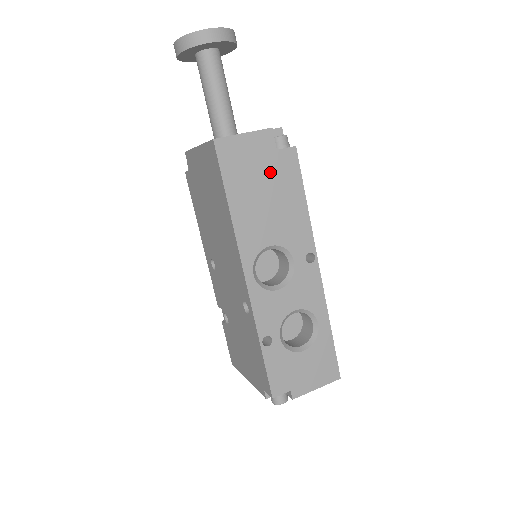
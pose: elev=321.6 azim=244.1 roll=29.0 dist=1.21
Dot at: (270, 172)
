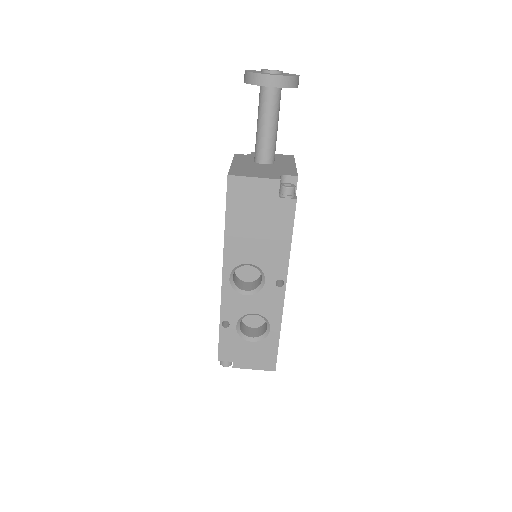
Dot at: (267, 212)
